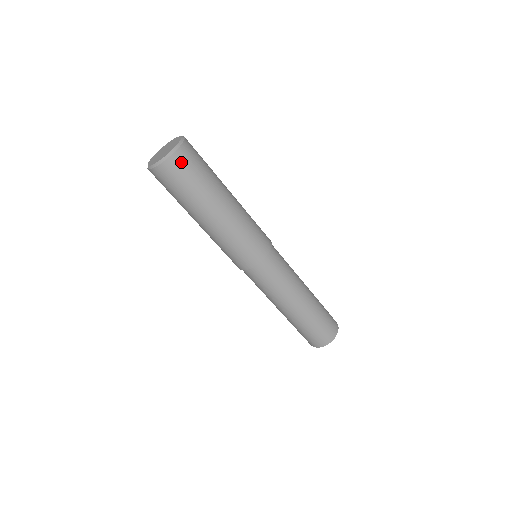
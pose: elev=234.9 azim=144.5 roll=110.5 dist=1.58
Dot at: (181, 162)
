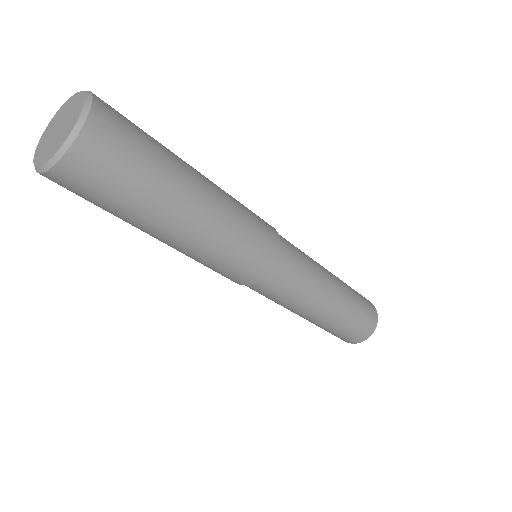
Dot at: (73, 179)
